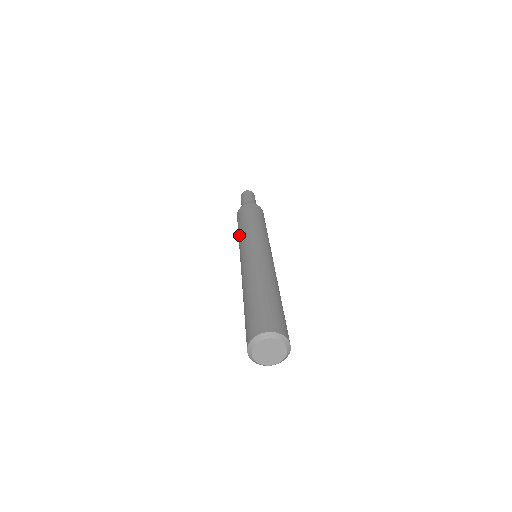
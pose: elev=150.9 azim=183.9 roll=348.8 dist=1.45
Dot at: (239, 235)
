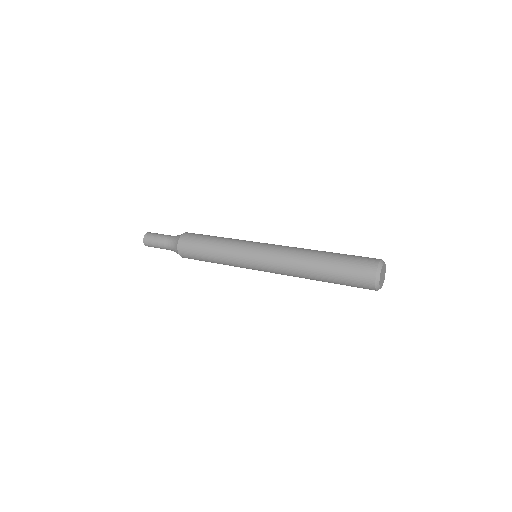
Dot at: (225, 240)
